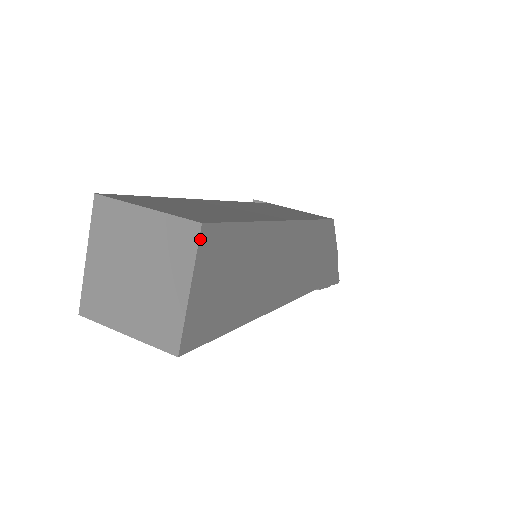
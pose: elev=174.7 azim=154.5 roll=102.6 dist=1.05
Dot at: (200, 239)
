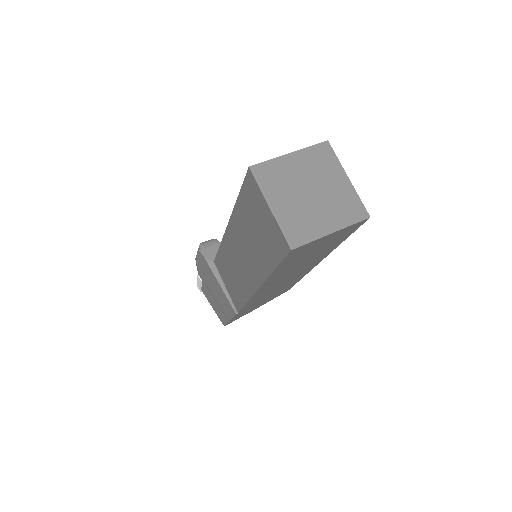
Dot at: (361, 221)
